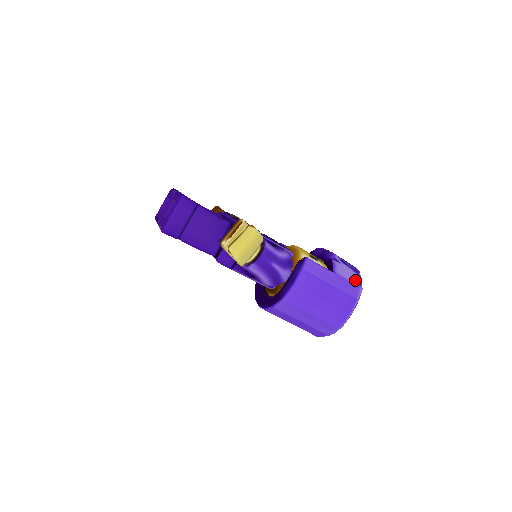
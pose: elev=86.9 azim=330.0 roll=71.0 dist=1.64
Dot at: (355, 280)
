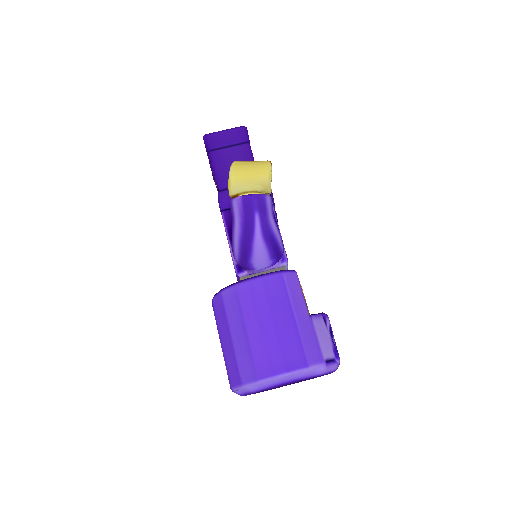
Dot at: (326, 352)
